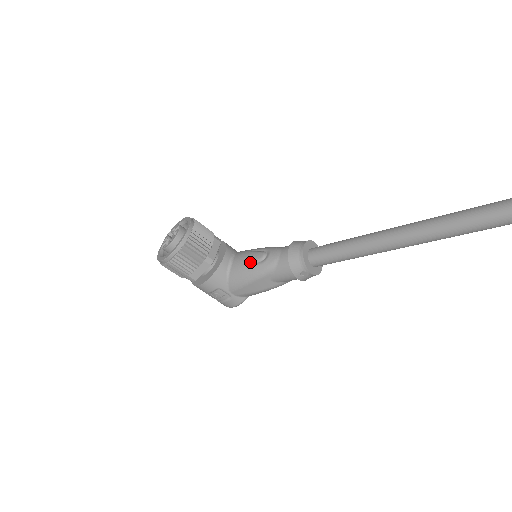
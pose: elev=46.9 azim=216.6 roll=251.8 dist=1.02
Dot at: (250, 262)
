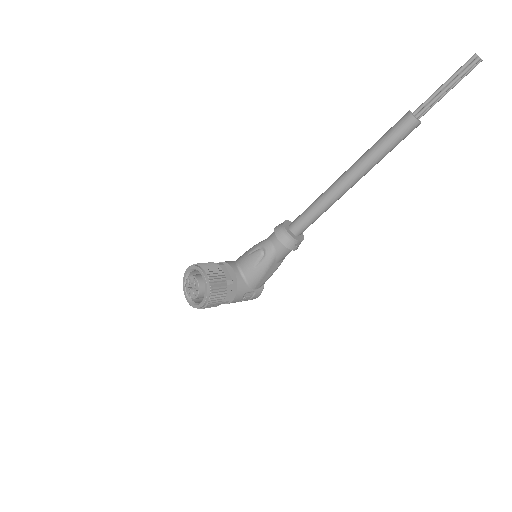
Dot at: (255, 263)
